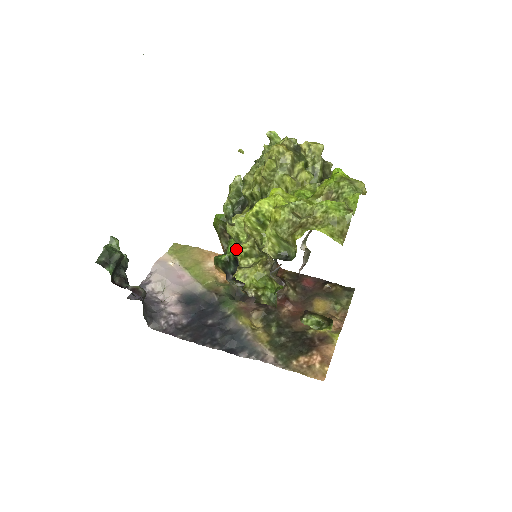
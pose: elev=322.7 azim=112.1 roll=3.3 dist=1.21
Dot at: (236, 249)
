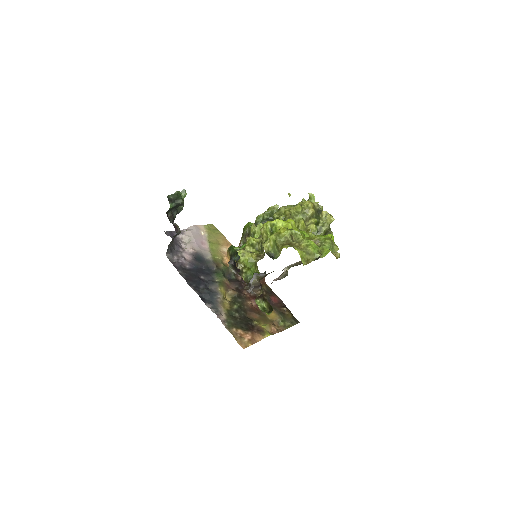
Dot at: (249, 238)
